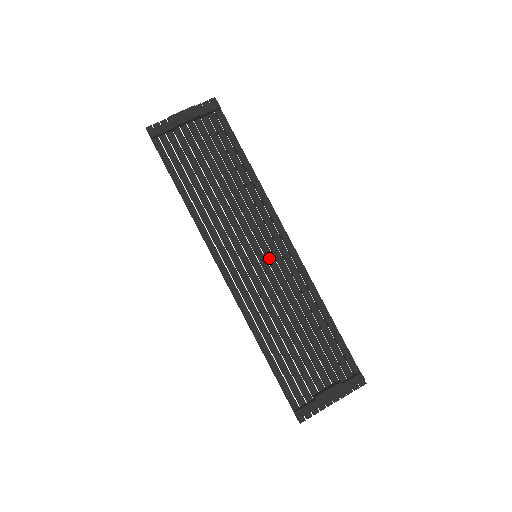
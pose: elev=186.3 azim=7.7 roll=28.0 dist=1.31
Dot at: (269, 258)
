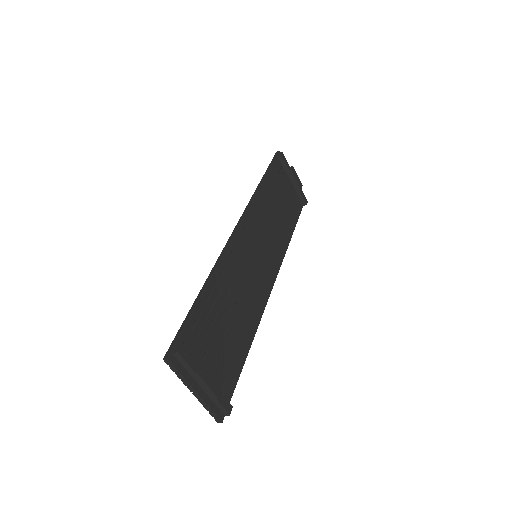
Dot at: (260, 268)
